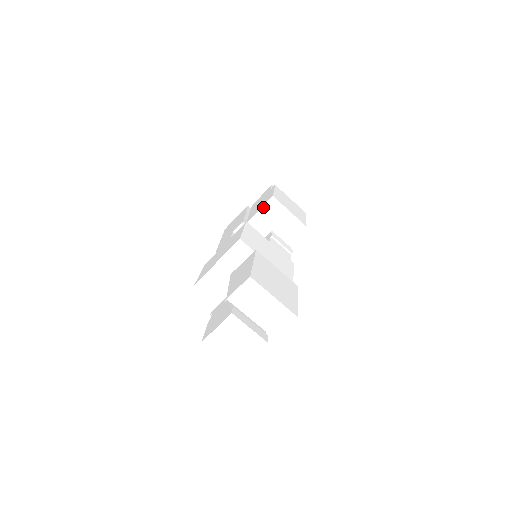
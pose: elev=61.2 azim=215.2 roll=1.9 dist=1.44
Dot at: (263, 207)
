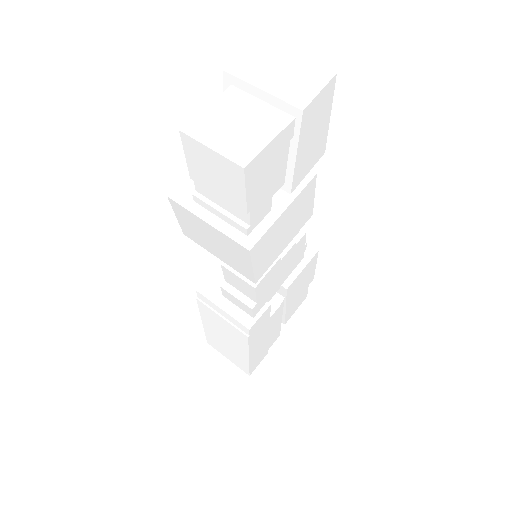
Dot at: occluded
